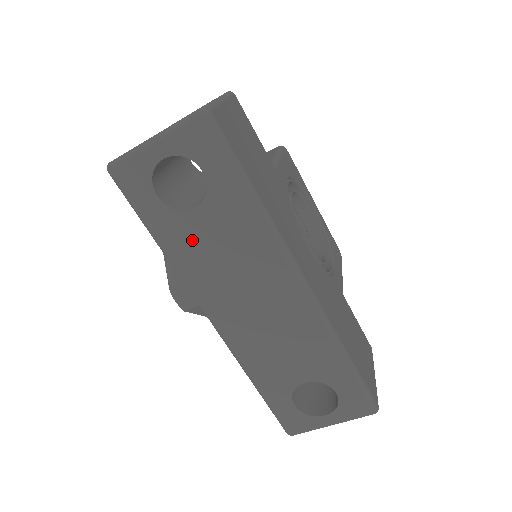
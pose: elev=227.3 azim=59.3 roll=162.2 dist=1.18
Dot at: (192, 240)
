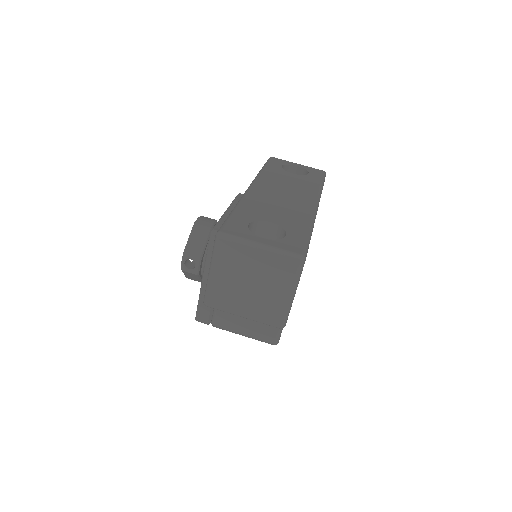
Dot at: (280, 175)
